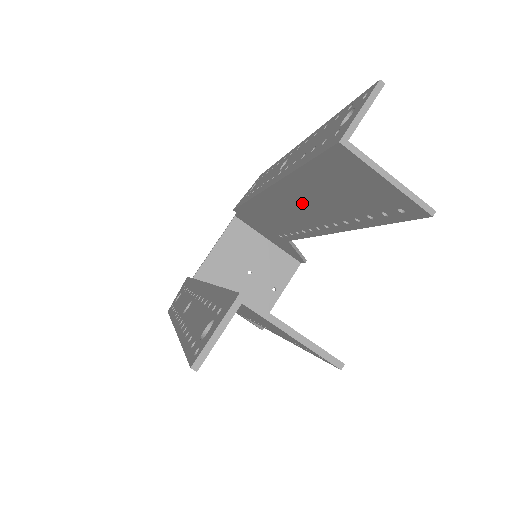
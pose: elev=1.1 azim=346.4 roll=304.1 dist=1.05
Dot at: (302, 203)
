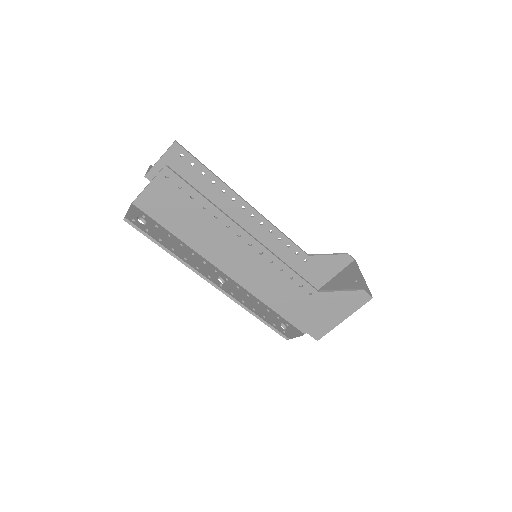
Dot at: occluded
